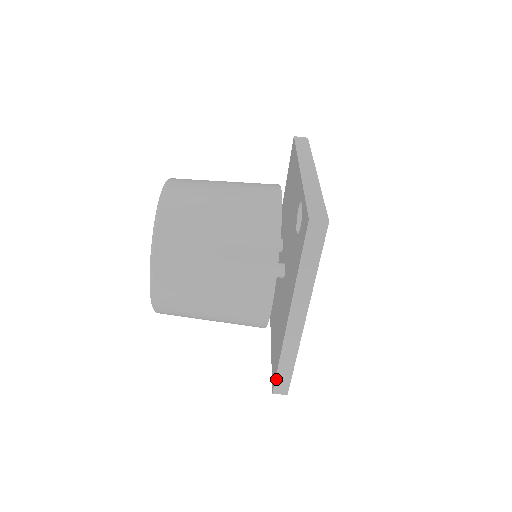
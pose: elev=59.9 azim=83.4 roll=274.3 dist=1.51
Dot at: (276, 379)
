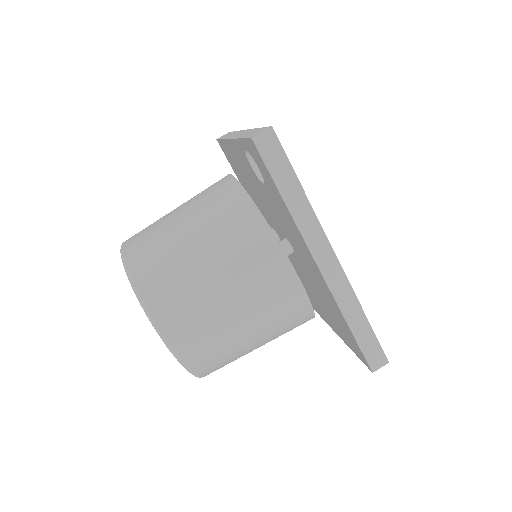
Dot at: (362, 351)
